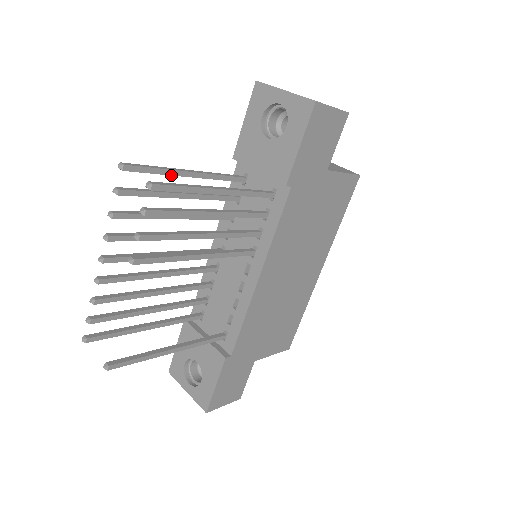
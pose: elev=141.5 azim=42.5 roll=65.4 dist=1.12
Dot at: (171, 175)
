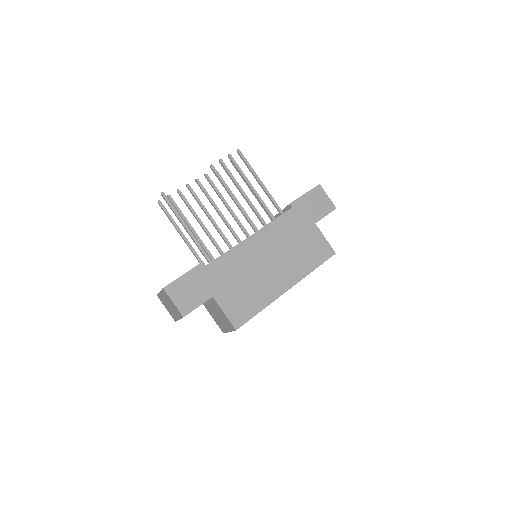
Dot at: occluded
